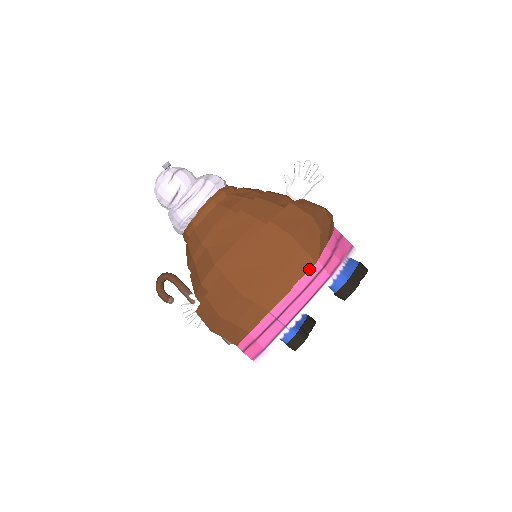
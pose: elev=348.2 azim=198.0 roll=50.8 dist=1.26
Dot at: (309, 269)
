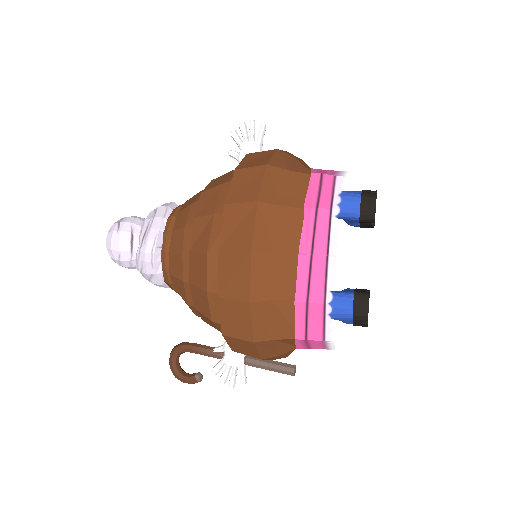
Dot at: (308, 184)
